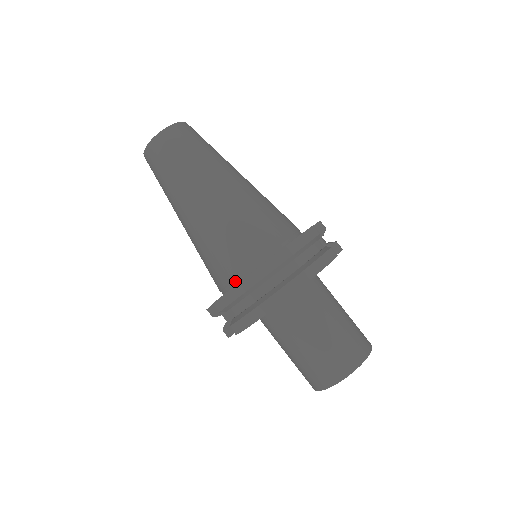
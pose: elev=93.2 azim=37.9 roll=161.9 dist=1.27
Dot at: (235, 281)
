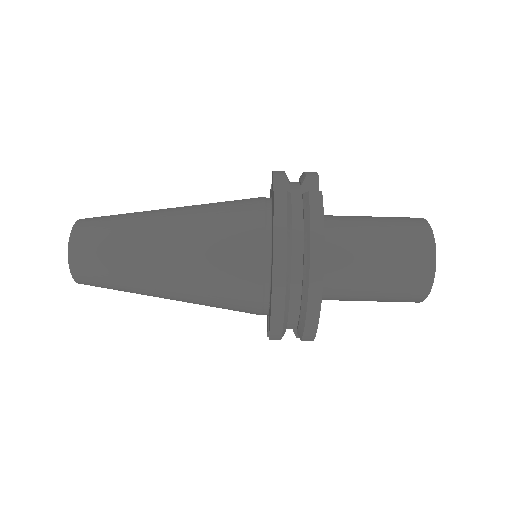
Dot at: (265, 304)
